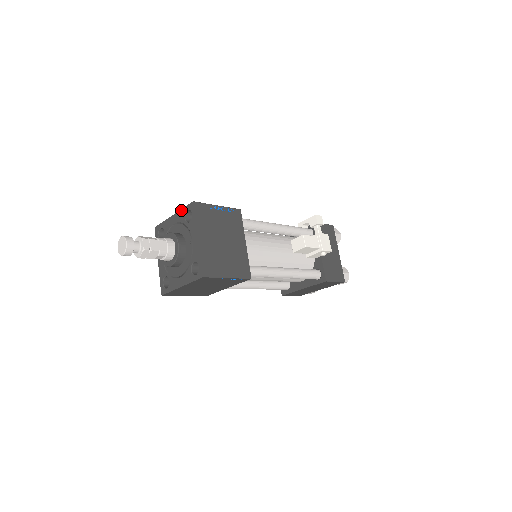
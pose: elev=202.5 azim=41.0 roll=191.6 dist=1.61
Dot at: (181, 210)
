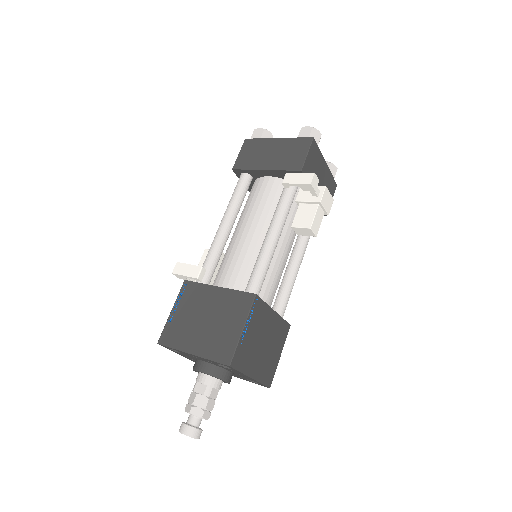
Dot at: occluded
